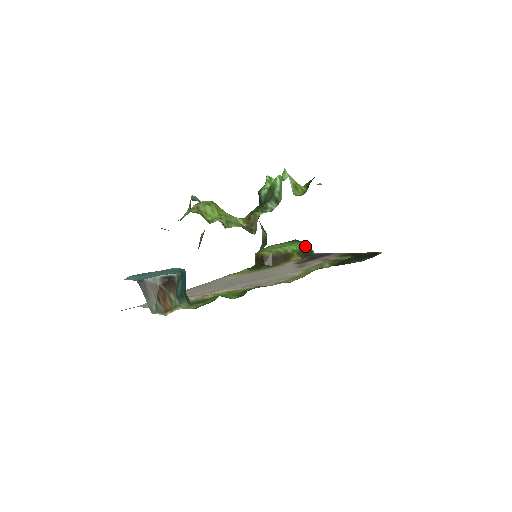
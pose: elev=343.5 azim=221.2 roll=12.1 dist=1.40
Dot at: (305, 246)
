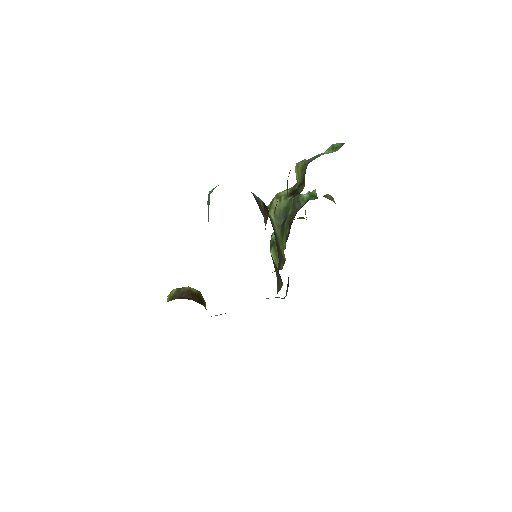
Dot at: occluded
